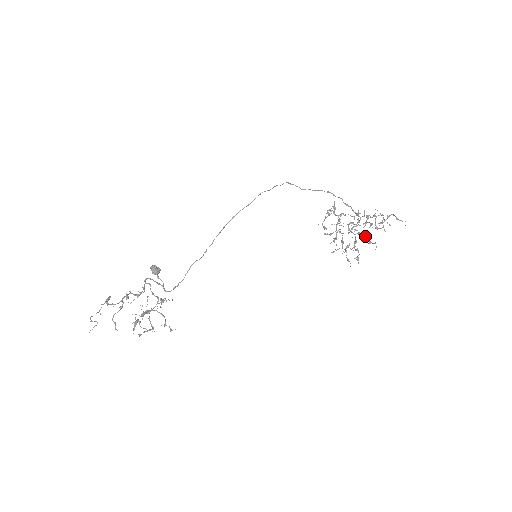
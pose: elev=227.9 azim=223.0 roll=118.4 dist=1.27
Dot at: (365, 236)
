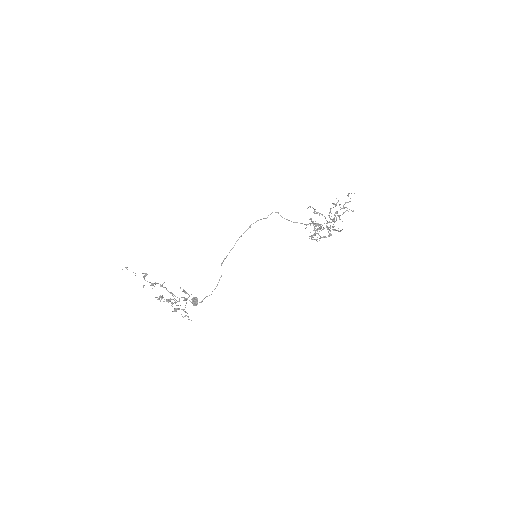
Dot at: (334, 221)
